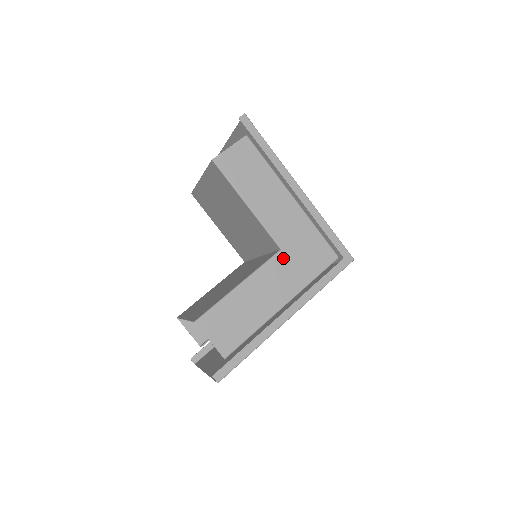
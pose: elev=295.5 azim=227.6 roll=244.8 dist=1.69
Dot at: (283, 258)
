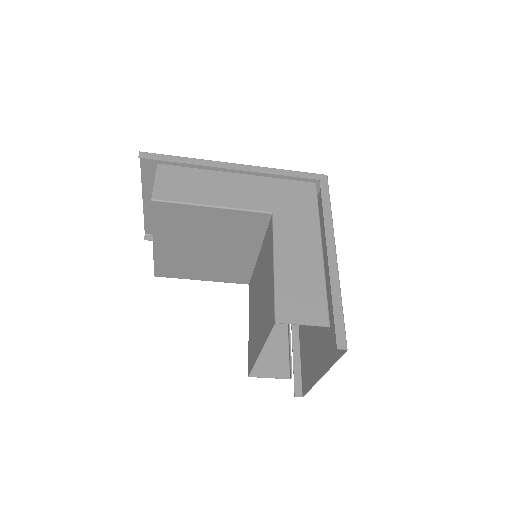
Dot at: (281, 217)
